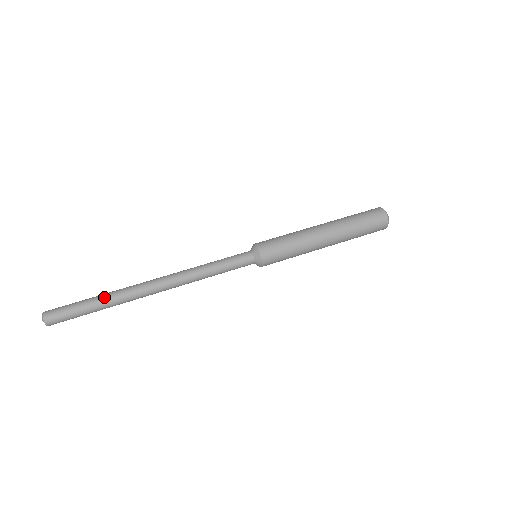
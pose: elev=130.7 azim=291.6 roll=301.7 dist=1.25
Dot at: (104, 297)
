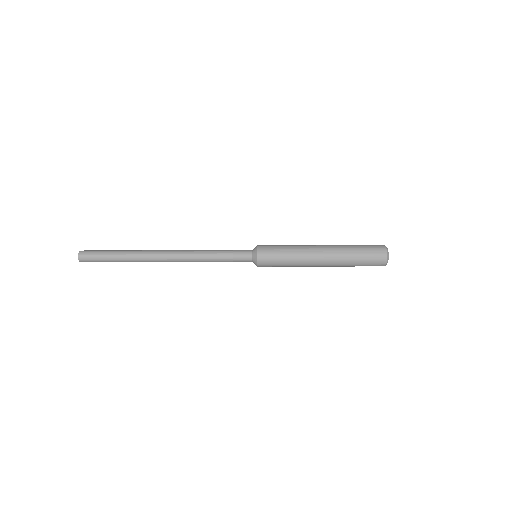
Dot at: occluded
